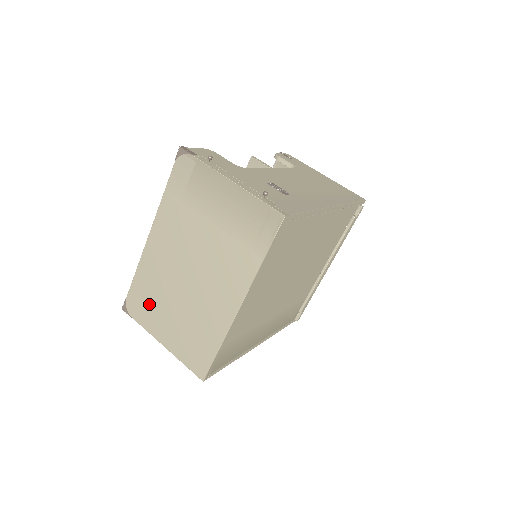
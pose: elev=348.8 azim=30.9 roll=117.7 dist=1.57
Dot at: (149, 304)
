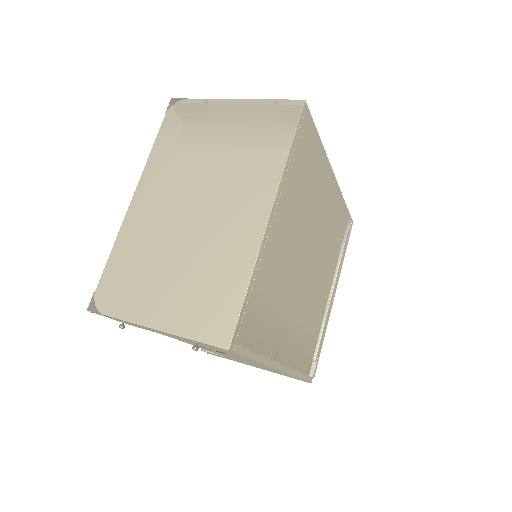
Dot at: (132, 280)
